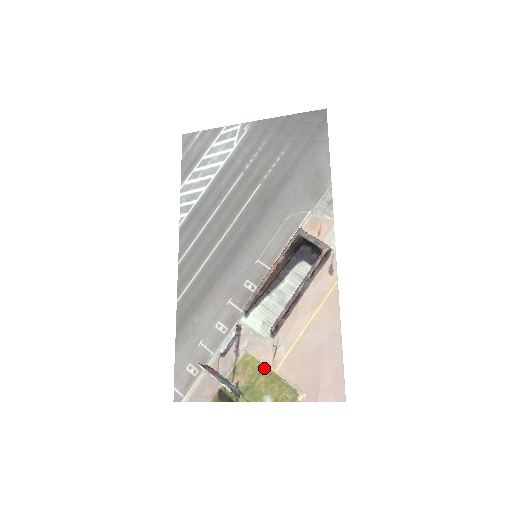
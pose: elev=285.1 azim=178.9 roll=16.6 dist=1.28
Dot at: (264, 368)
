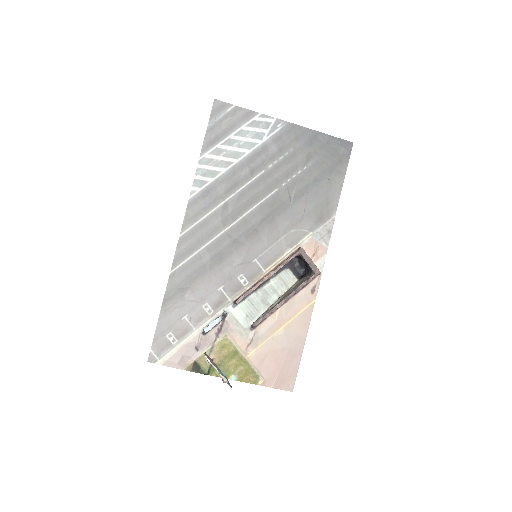
Dot at: (238, 353)
